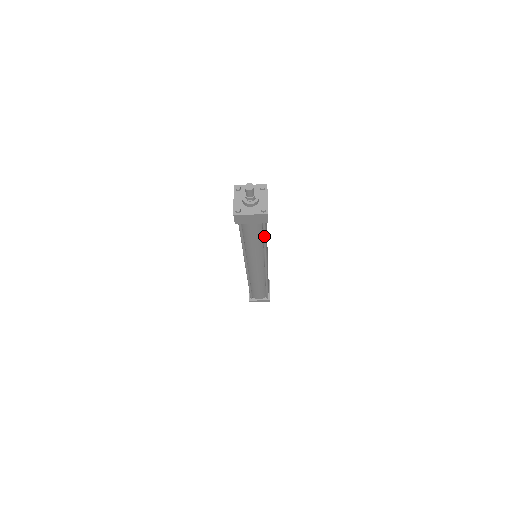
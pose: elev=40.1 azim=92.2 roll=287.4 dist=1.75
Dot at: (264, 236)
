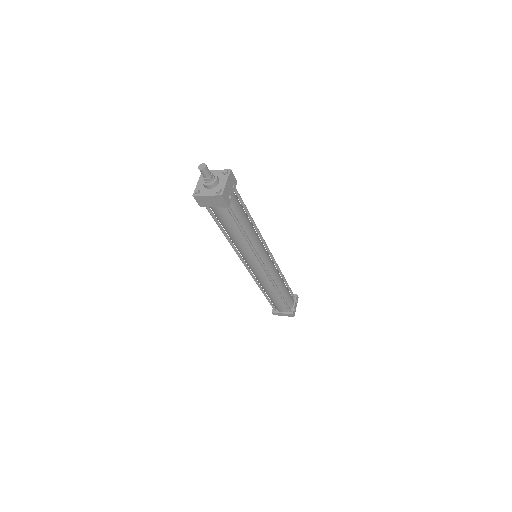
Dot at: (238, 225)
